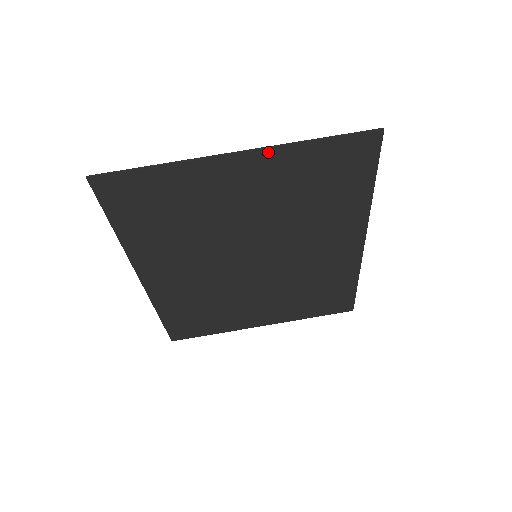
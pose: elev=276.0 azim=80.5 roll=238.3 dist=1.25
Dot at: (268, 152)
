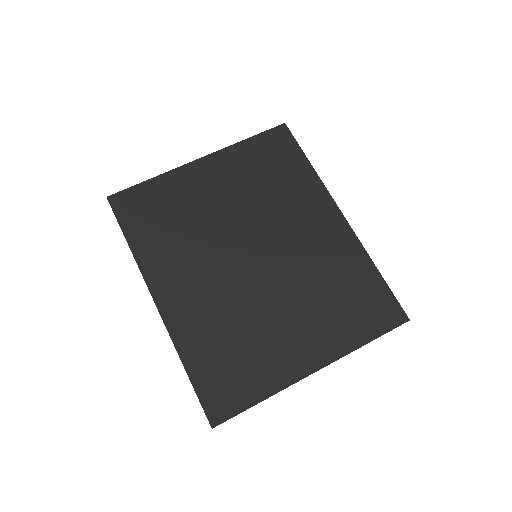
Dot at: (220, 153)
